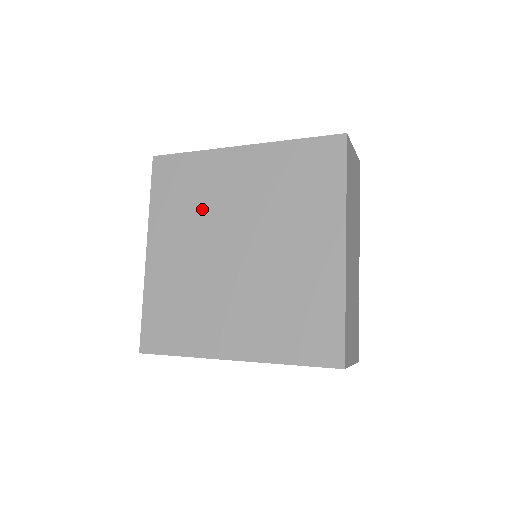
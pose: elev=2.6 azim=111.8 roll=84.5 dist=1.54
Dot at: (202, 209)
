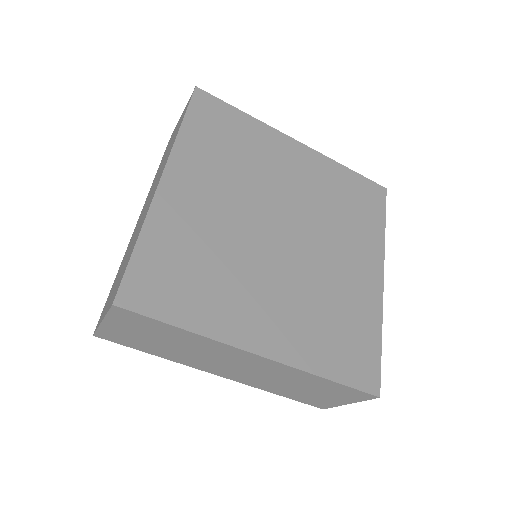
Dot at: (248, 172)
